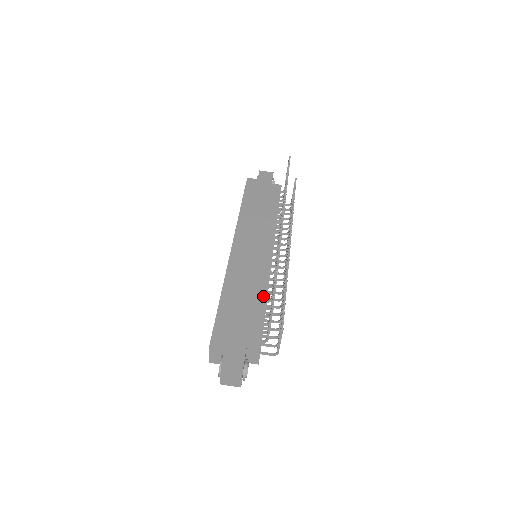
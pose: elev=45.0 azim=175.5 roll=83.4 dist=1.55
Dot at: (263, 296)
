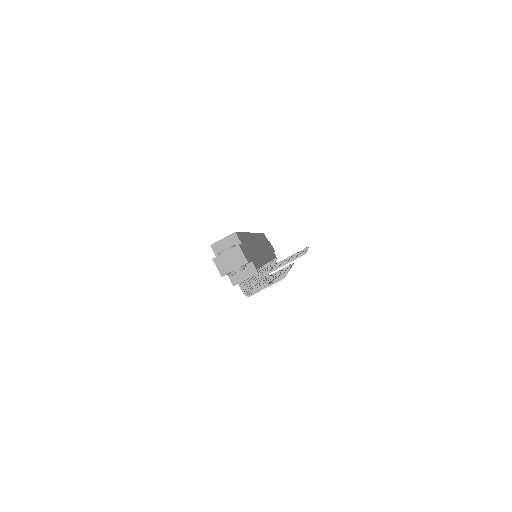
Dot at: occluded
